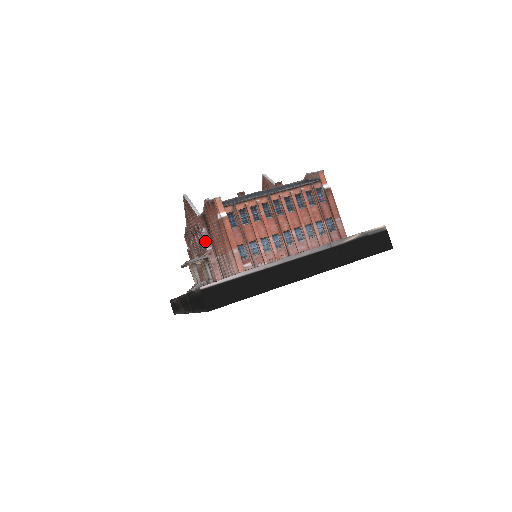
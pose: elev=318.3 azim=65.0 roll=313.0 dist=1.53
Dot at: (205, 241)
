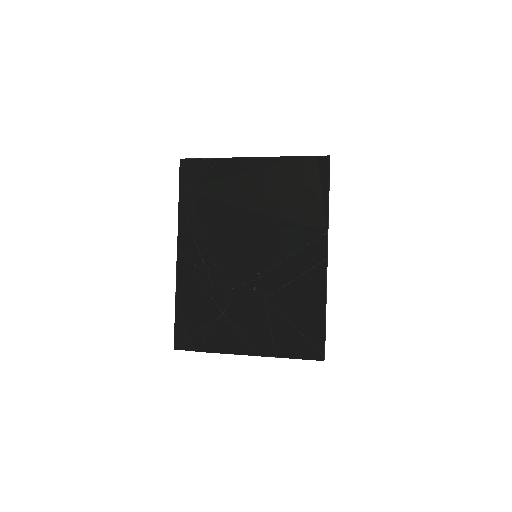
Dot at: occluded
